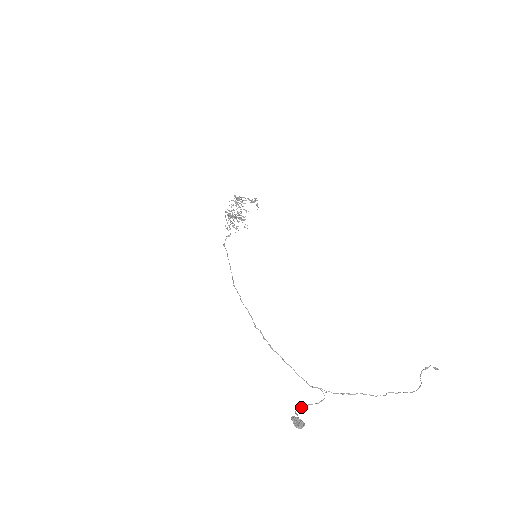
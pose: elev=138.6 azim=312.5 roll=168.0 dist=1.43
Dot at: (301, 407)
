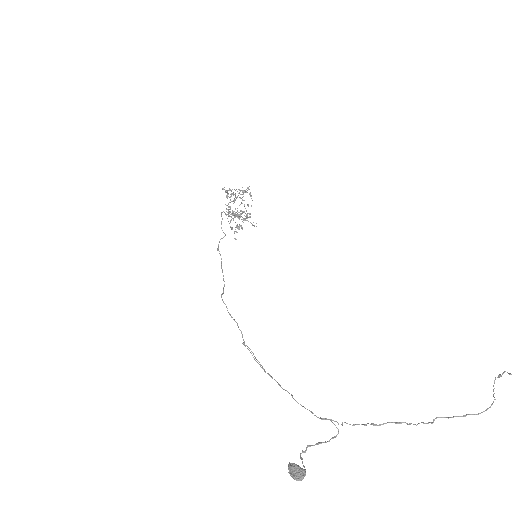
Dot at: (306, 448)
